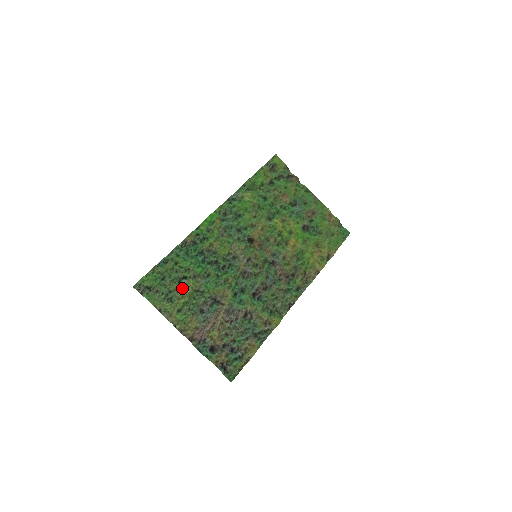
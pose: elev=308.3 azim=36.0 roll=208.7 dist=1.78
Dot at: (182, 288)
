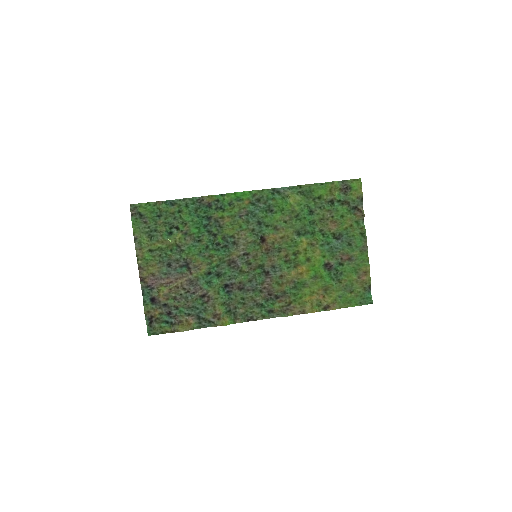
Dot at: (168, 235)
